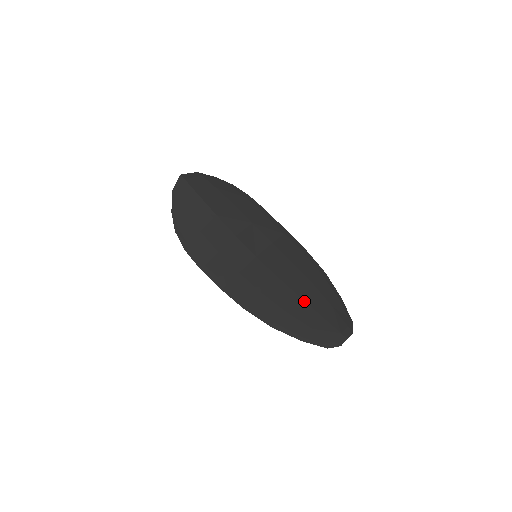
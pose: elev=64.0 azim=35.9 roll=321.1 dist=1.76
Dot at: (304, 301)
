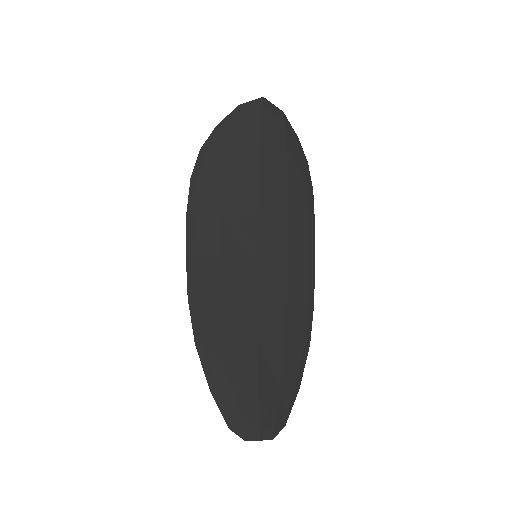
Dot at: (257, 353)
